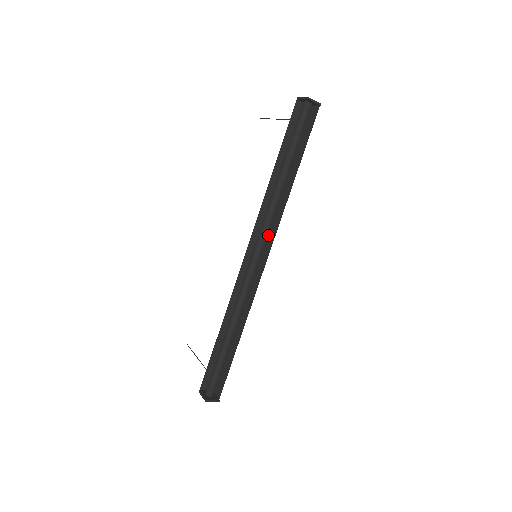
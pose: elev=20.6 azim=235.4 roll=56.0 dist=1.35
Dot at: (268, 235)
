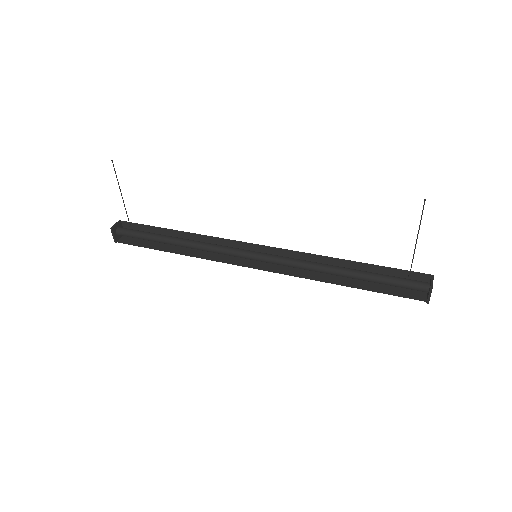
Dot at: (282, 253)
